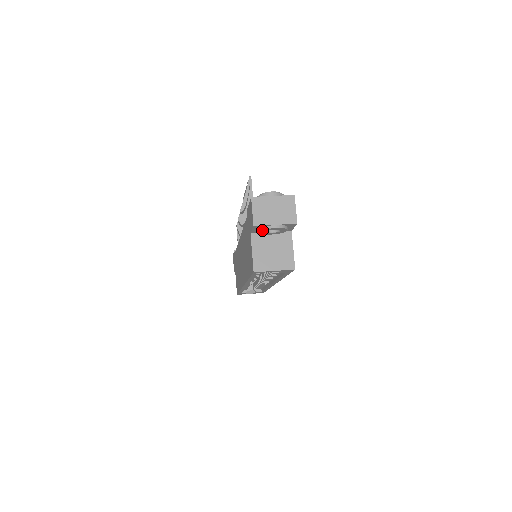
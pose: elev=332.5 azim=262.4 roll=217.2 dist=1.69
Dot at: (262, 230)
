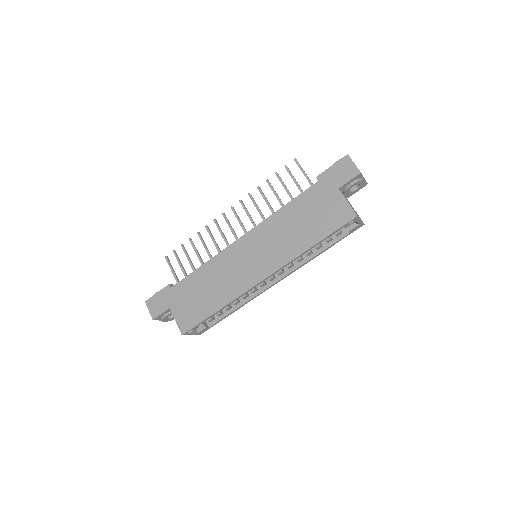
Dot at: (357, 181)
